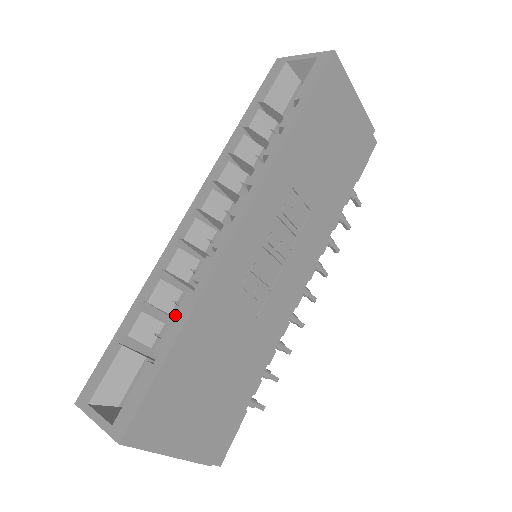
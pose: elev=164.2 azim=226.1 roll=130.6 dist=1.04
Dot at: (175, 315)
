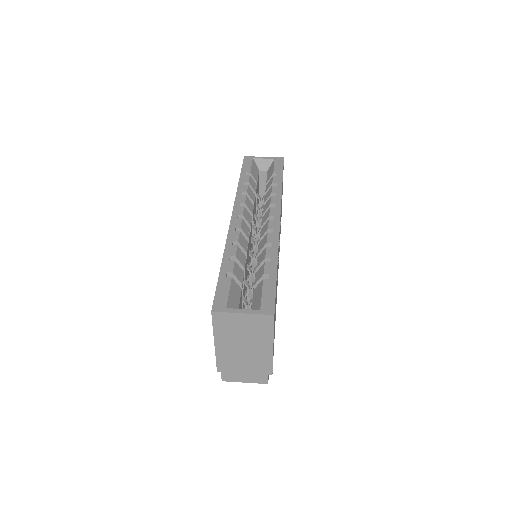
Dot at: (267, 257)
